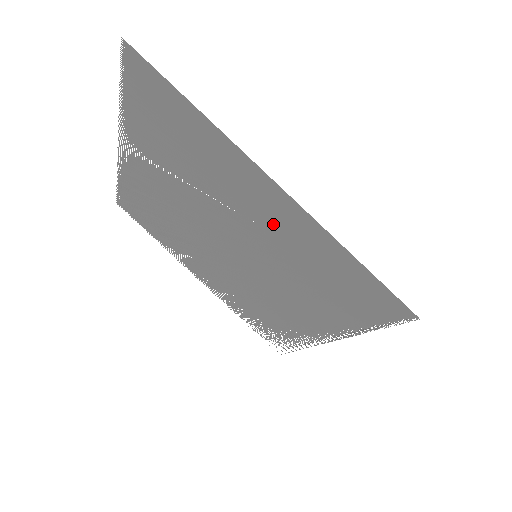
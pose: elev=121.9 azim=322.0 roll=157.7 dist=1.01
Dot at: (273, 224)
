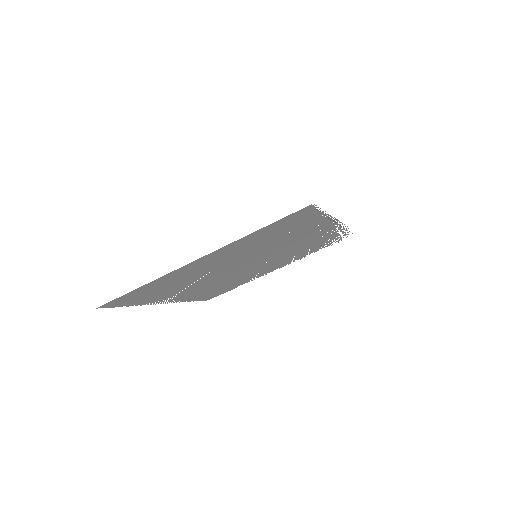
Dot at: occluded
